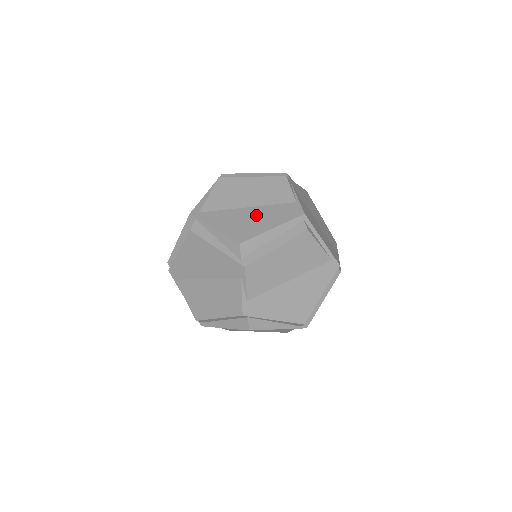
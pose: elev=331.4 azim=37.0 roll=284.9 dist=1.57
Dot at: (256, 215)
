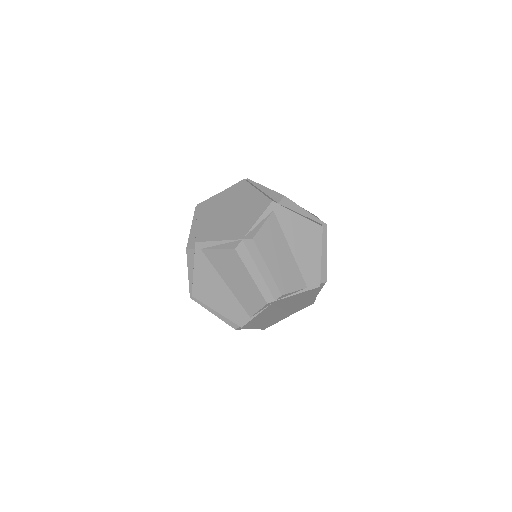
Dot at: (221, 294)
